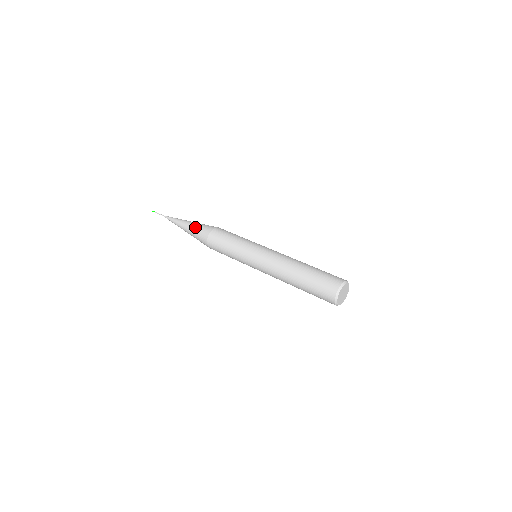
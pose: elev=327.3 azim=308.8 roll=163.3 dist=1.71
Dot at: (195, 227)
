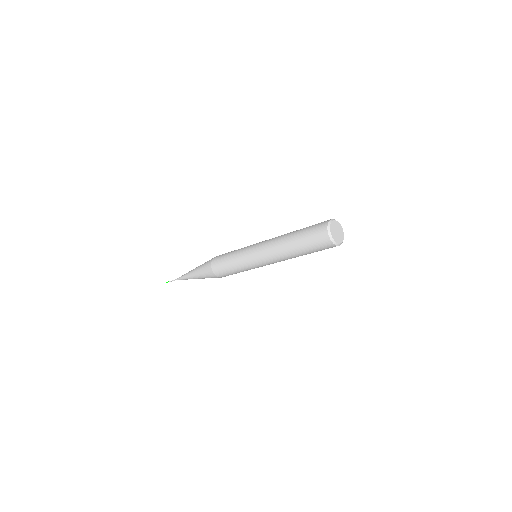
Dot at: occluded
